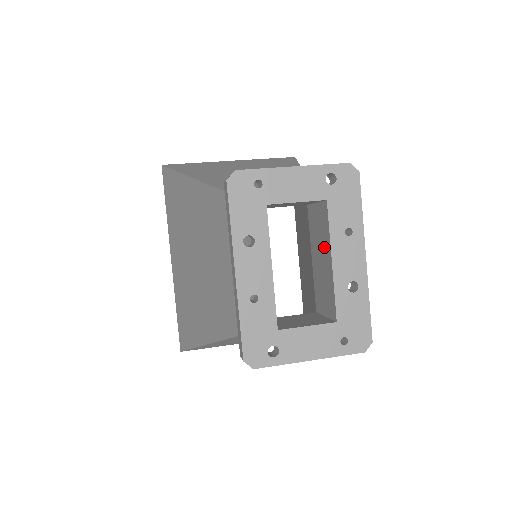
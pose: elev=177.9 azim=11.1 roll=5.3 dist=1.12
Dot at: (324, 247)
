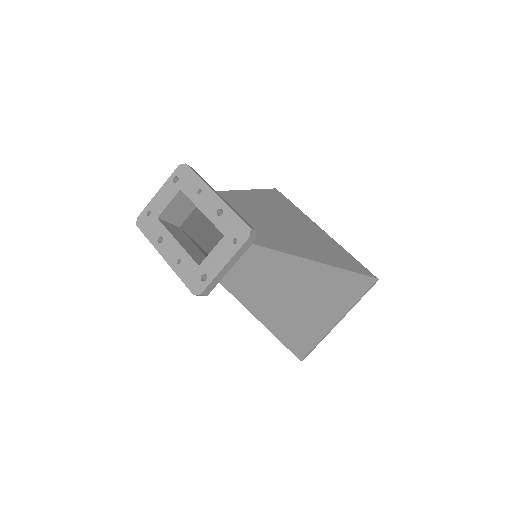
Dot at: occluded
